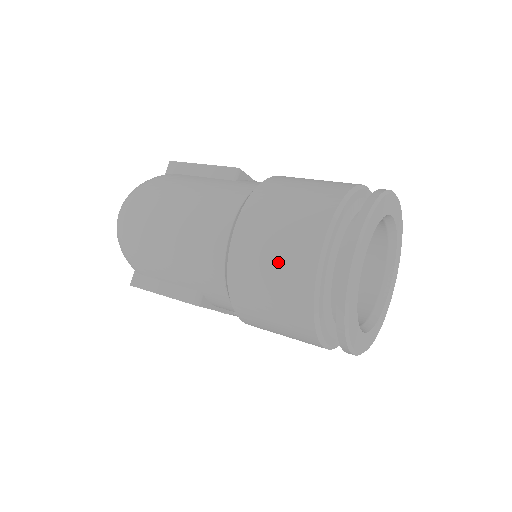
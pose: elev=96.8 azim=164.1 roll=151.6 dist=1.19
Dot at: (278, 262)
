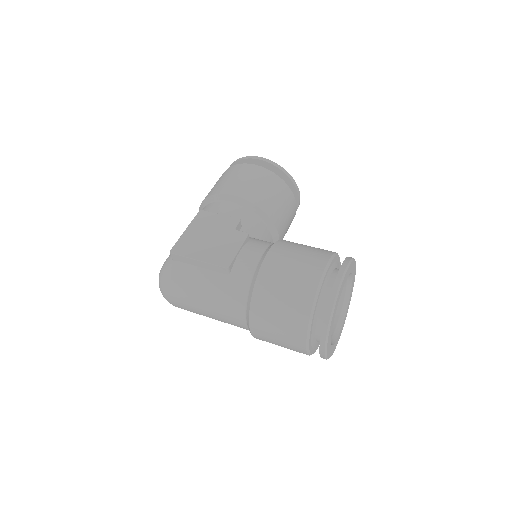
Dot at: (284, 346)
